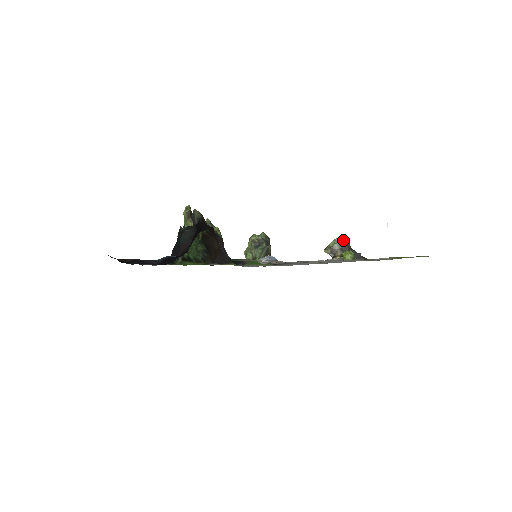
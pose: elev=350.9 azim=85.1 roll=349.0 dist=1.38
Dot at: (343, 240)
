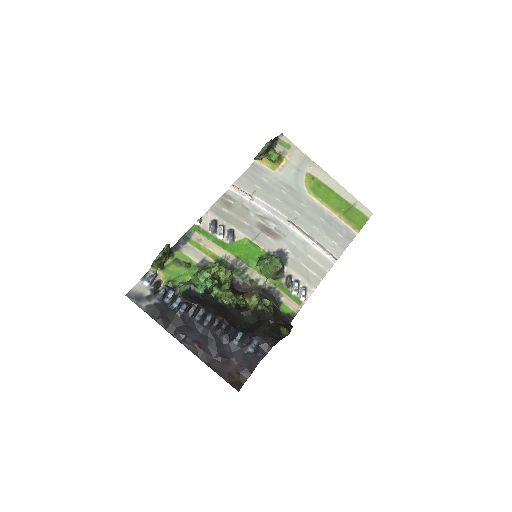
Dot at: (269, 143)
